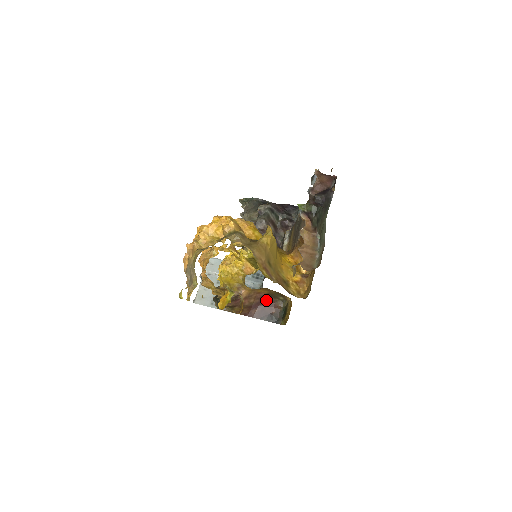
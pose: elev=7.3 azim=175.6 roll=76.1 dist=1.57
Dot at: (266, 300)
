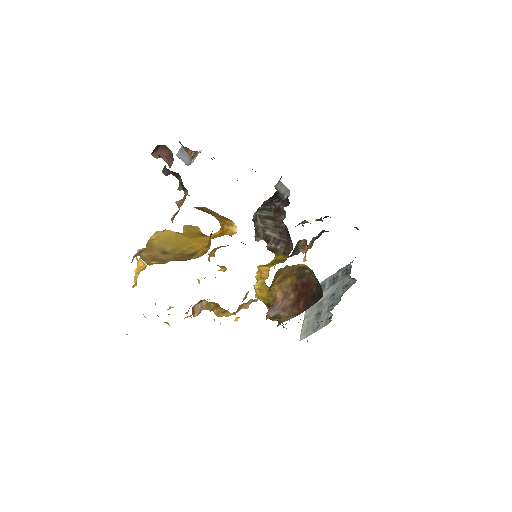
Dot at: (301, 285)
